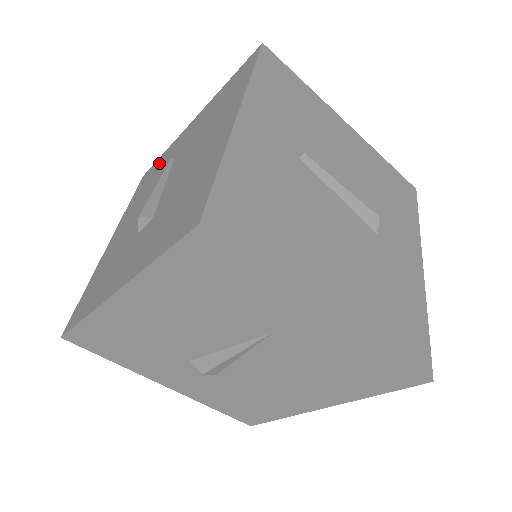
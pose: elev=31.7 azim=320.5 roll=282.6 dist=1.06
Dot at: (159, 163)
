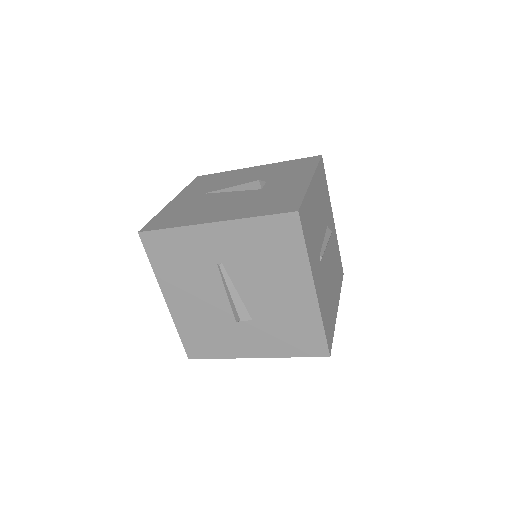
Dot at: (178, 243)
